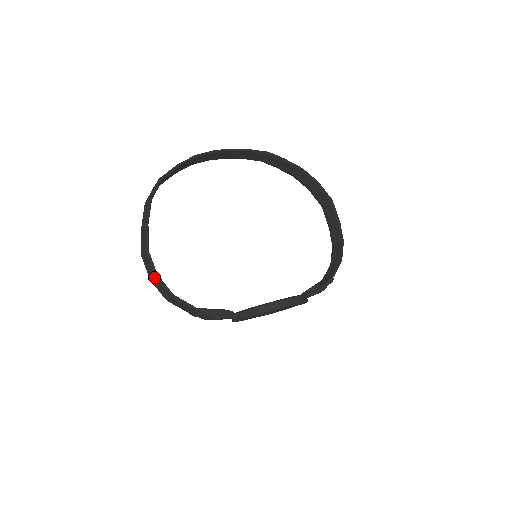
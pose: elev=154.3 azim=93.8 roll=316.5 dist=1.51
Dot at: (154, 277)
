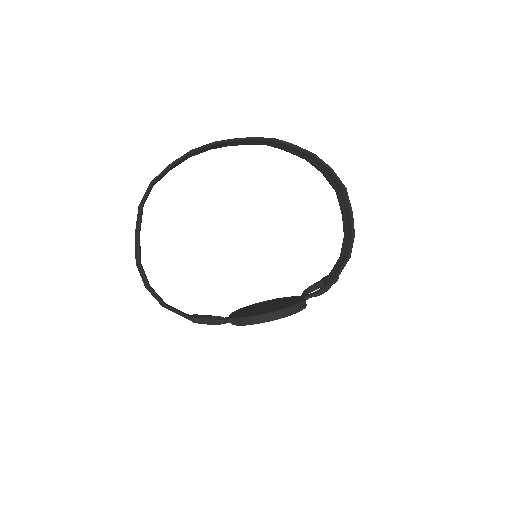
Dot at: occluded
